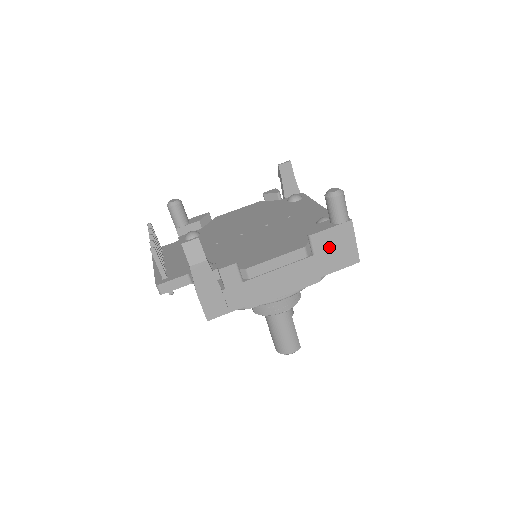
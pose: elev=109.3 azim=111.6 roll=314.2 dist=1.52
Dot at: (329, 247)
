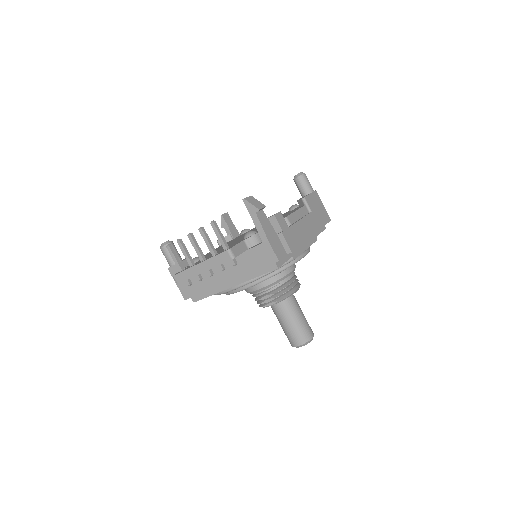
Dot at: (315, 207)
